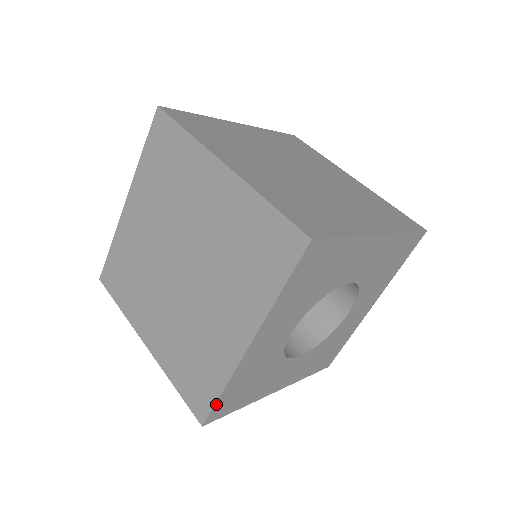
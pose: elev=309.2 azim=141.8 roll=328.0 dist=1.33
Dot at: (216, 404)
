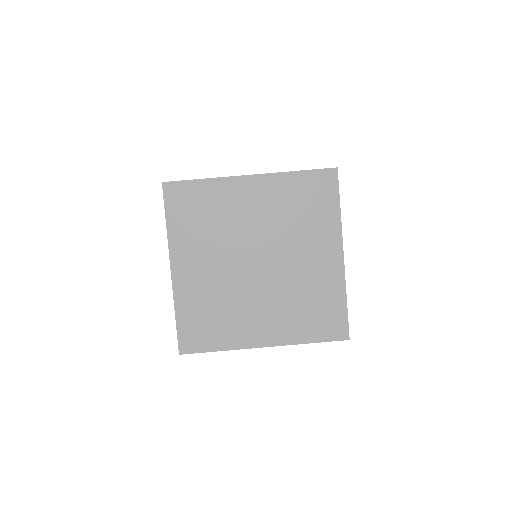
Dot at: (347, 315)
